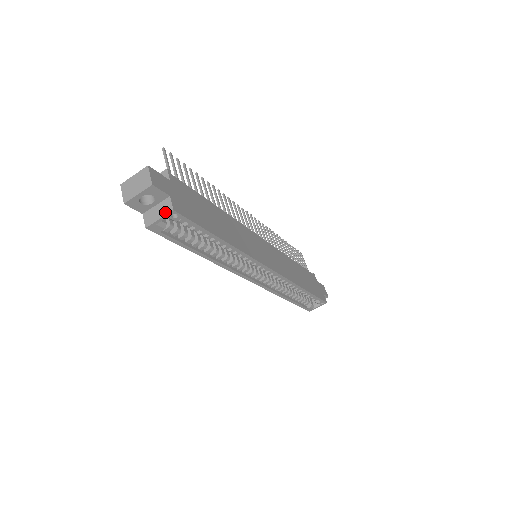
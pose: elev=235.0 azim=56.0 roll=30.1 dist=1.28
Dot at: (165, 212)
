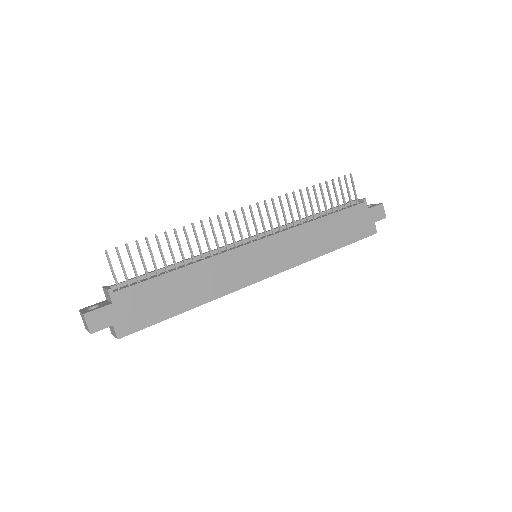
Dot at: (115, 335)
